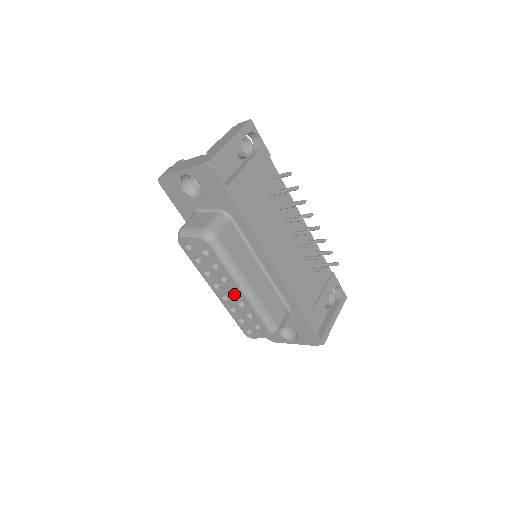
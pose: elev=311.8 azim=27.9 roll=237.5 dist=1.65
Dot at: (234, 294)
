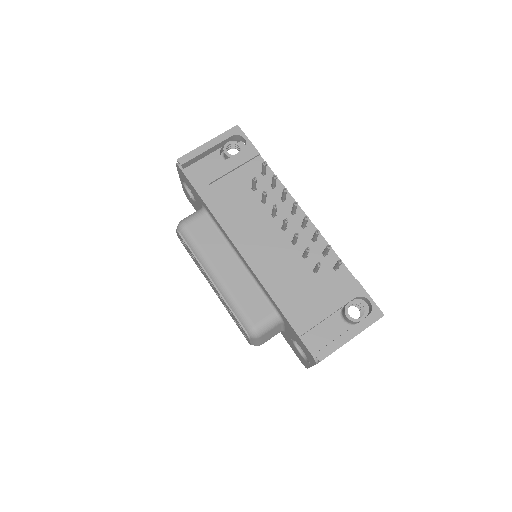
Dot at: occluded
